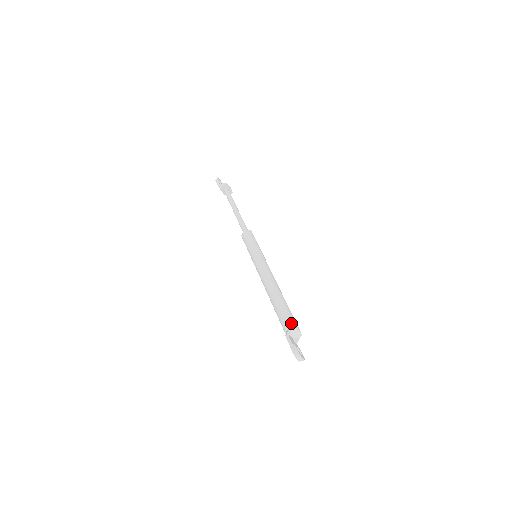
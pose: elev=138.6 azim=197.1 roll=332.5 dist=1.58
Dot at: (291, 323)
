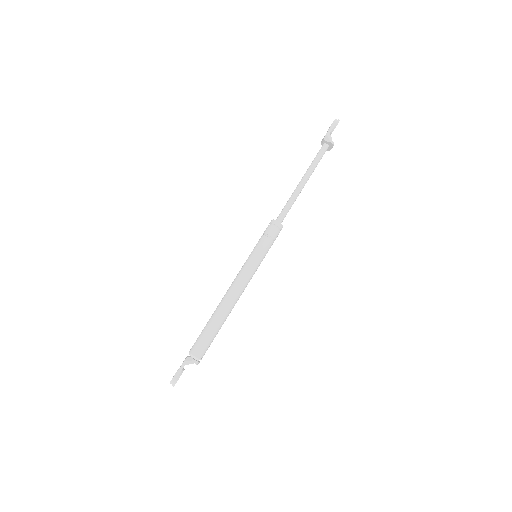
Dot at: (200, 356)
